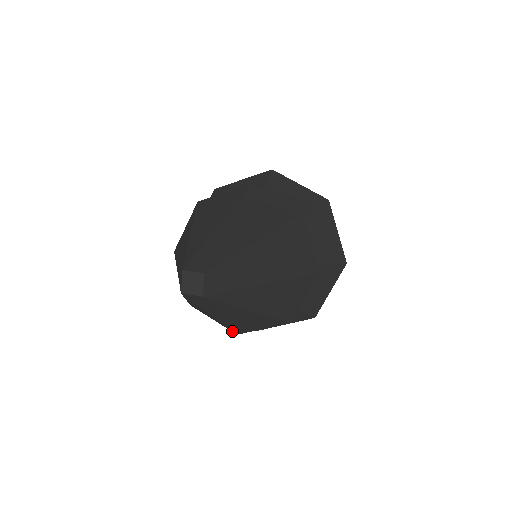
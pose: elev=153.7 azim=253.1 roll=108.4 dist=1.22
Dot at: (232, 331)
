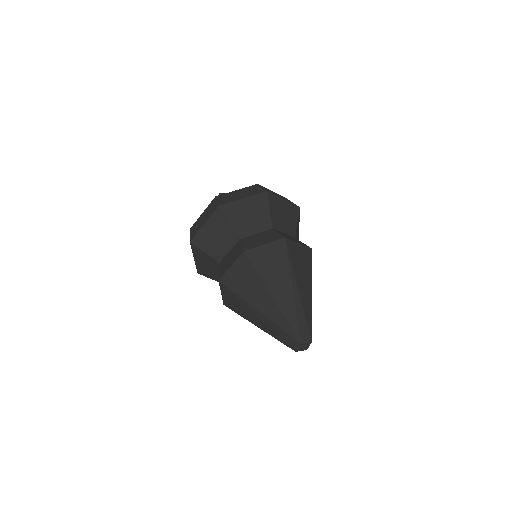
Dot at: occluded
